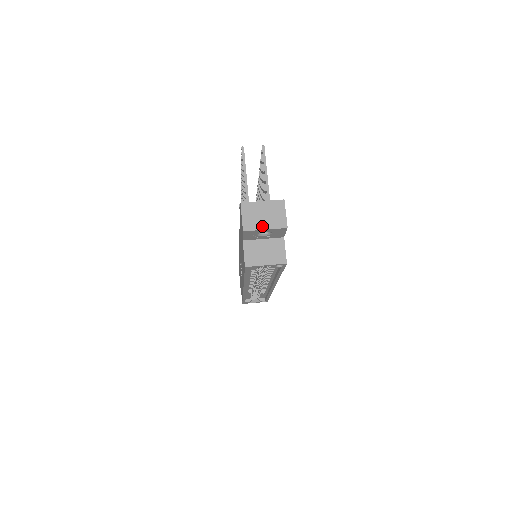
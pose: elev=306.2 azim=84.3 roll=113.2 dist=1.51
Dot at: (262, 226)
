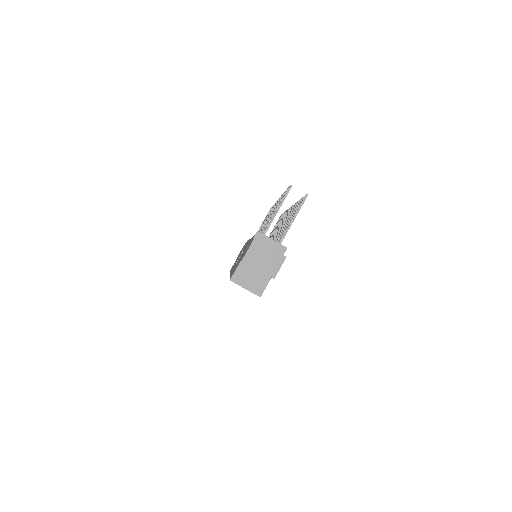
Dot at: (258, 266)
